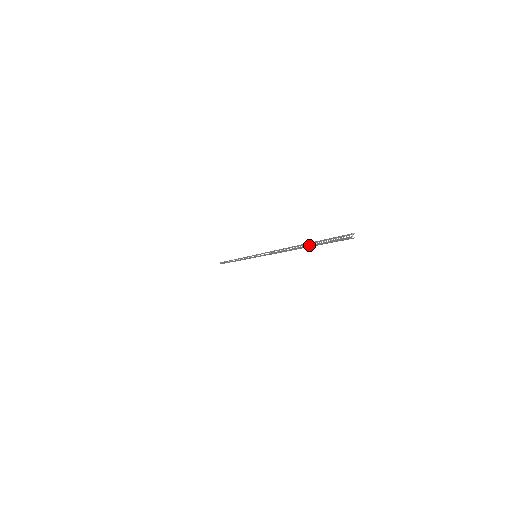
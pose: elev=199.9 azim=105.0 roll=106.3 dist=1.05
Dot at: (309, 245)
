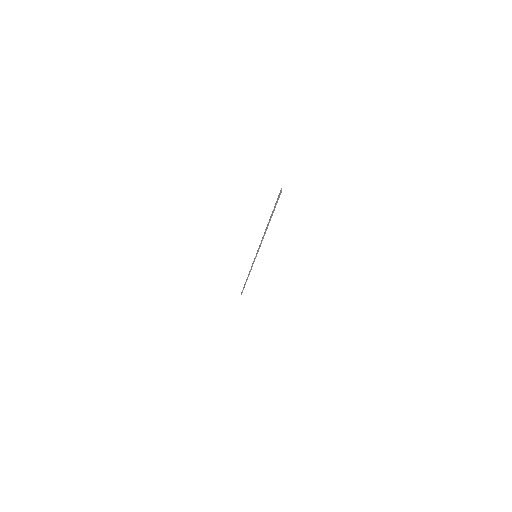
Dot at: (272, 214)
